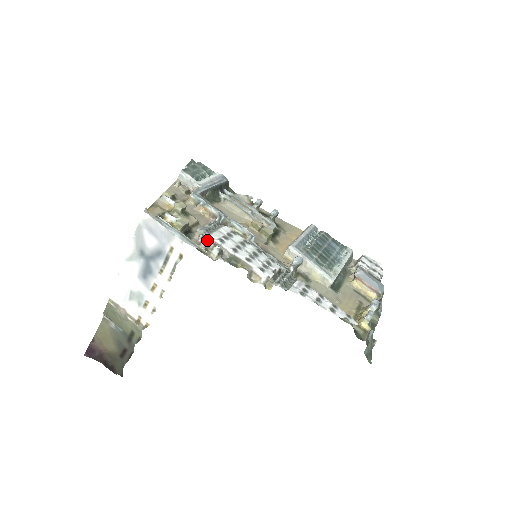
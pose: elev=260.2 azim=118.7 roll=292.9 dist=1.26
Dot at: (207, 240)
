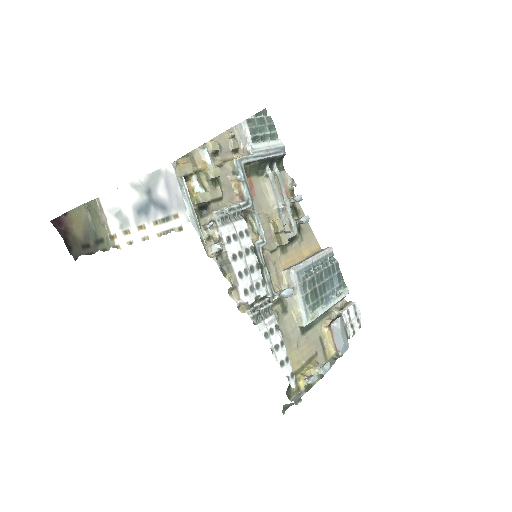
Dot at: (216, 229)
